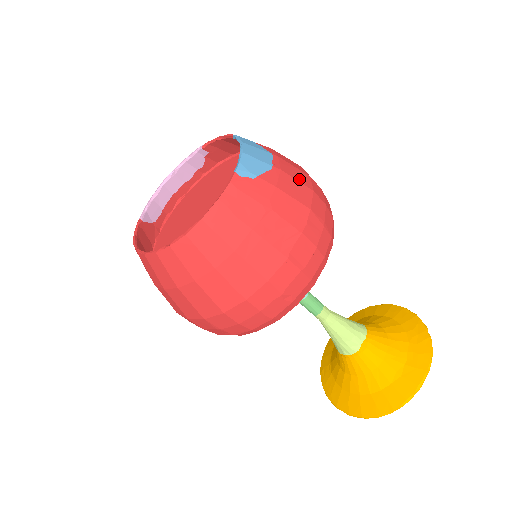
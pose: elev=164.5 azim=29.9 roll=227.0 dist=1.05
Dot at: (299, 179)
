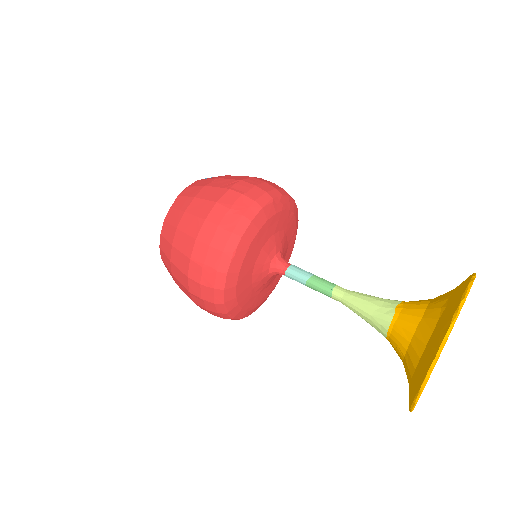
Dot at: occluded
